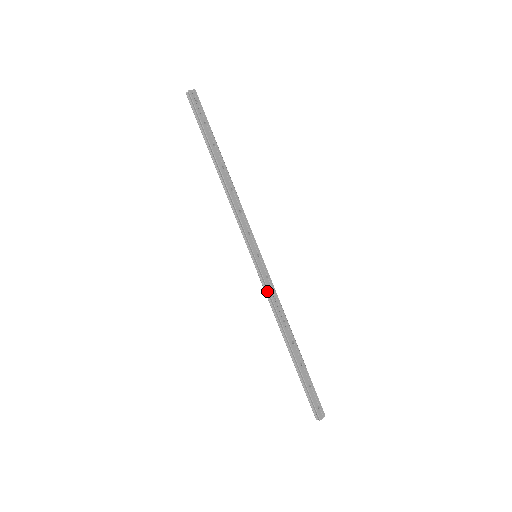
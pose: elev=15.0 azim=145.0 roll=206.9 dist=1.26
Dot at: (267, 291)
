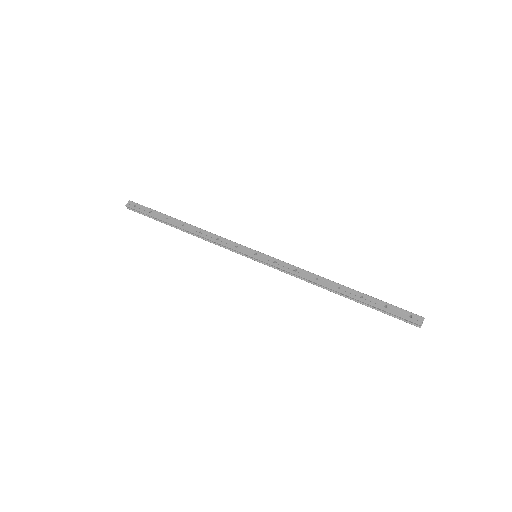
Dot at: (284, 271)
